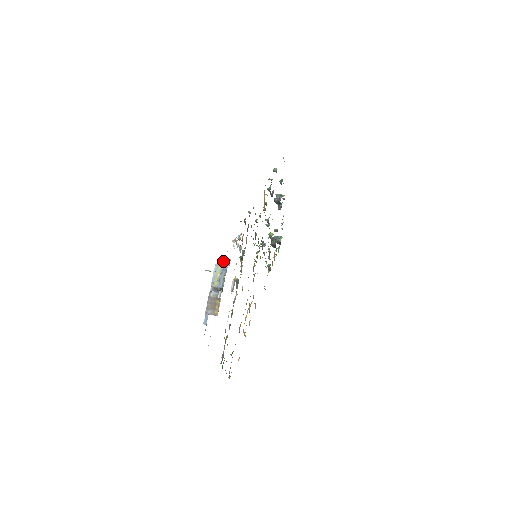
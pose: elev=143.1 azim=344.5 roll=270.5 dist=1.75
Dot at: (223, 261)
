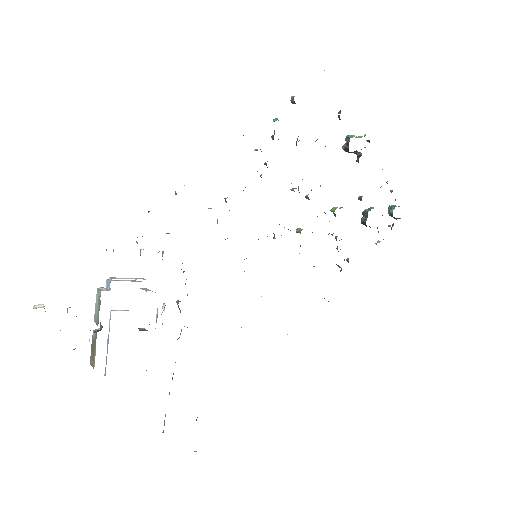
Dot at: (108, 282)
